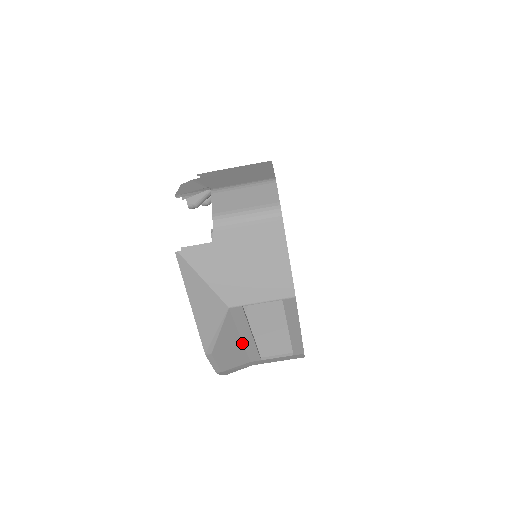
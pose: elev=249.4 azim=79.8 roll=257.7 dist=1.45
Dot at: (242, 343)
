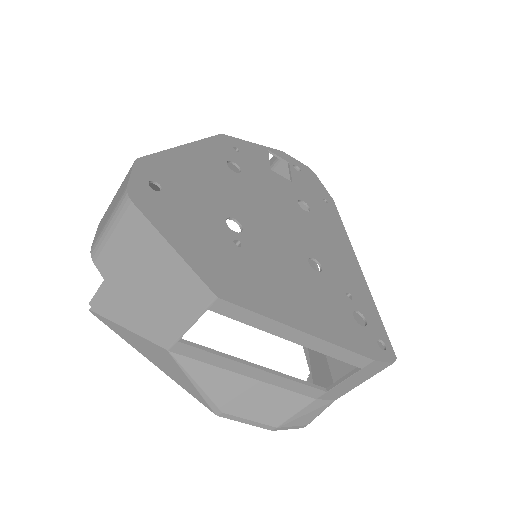
Dot at: (262, 382)
